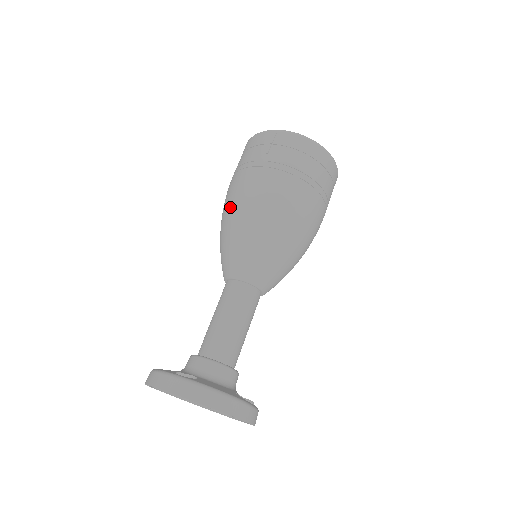
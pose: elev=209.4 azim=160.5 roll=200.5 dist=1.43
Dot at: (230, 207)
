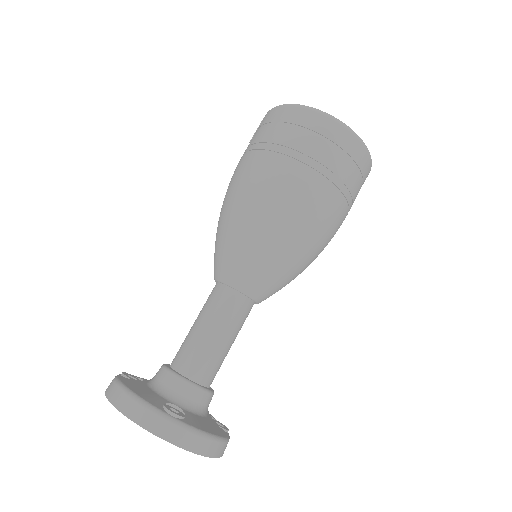
Dot at: occluded
